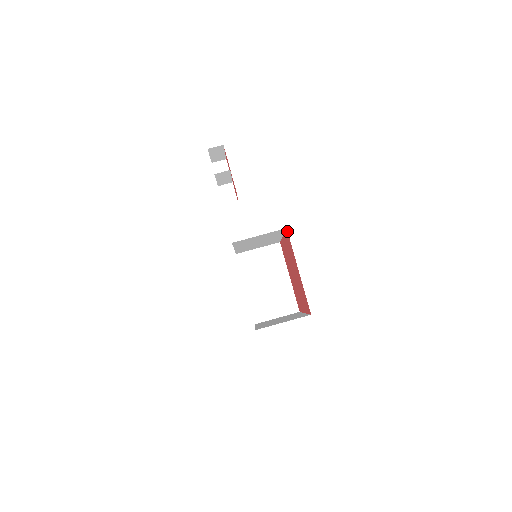
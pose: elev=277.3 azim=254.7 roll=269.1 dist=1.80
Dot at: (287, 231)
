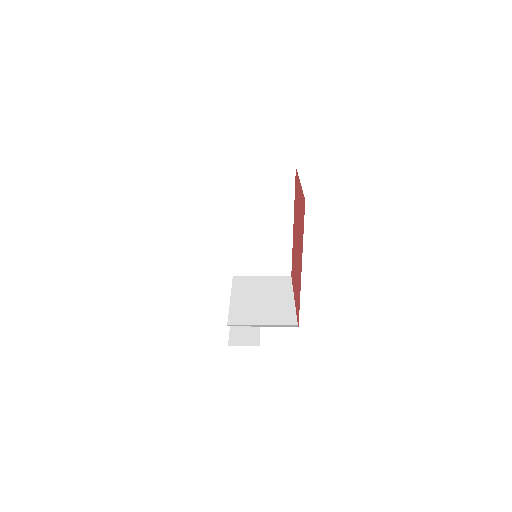
Dot at: occluded
